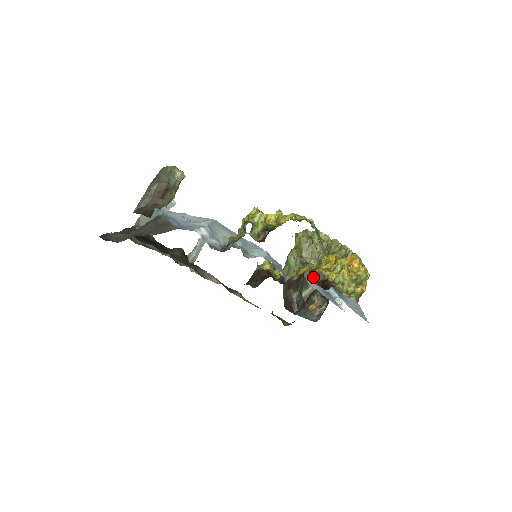
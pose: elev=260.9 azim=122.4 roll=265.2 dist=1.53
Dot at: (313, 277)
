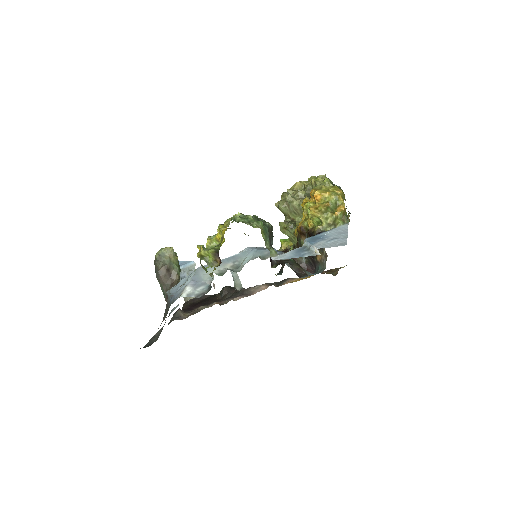
Dot at: (301, 235)
